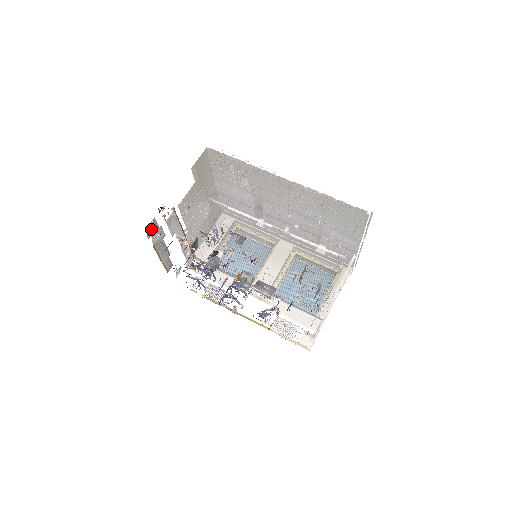
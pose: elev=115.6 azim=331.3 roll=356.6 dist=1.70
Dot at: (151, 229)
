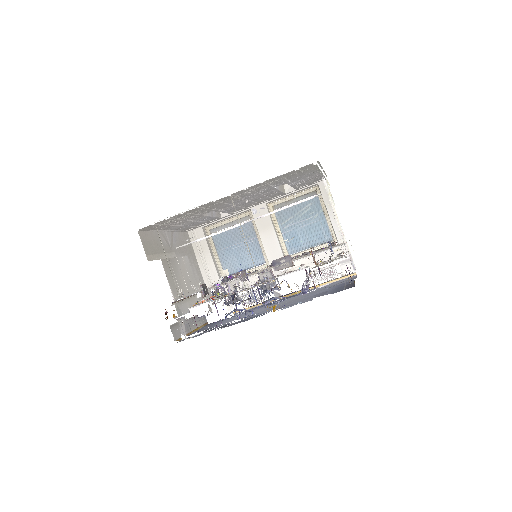
Dot at: (176, 333)
